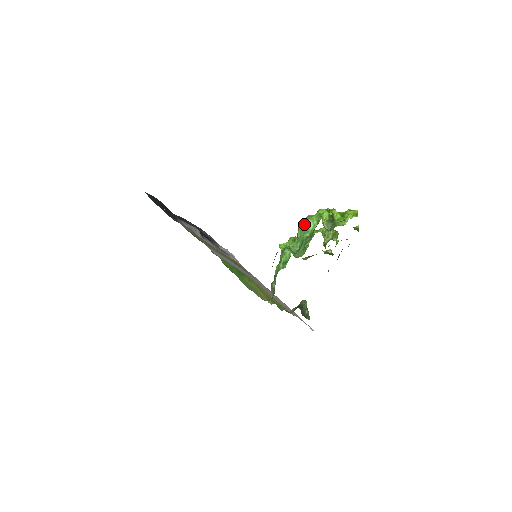
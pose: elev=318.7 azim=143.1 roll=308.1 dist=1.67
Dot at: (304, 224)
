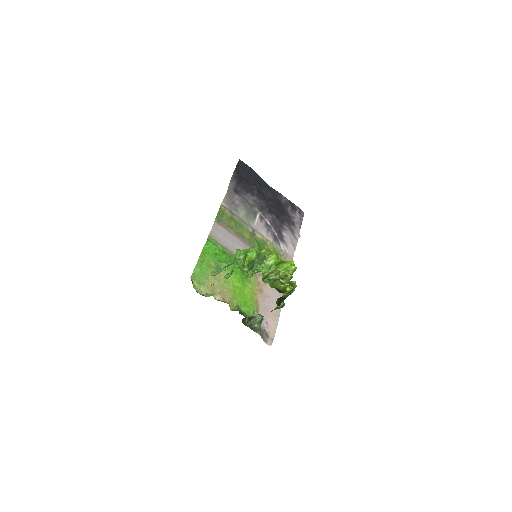
Dot at: (236, 252)
